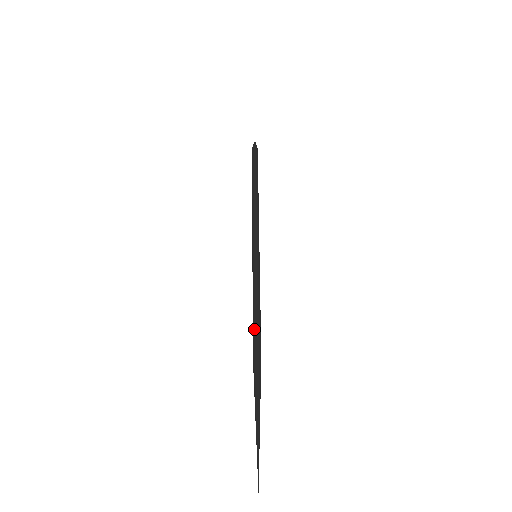
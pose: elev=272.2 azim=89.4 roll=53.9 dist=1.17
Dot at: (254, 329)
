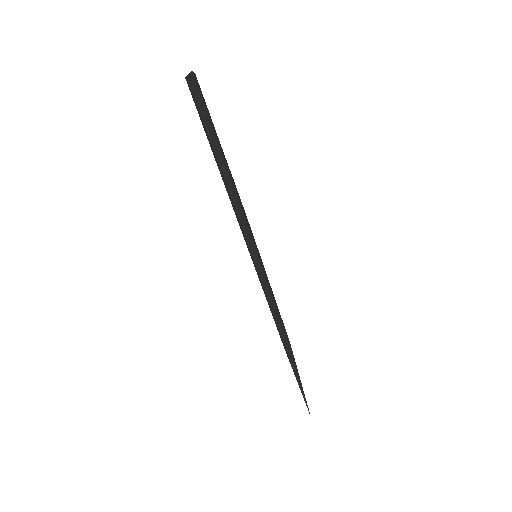
Dot at: (280, 337)
